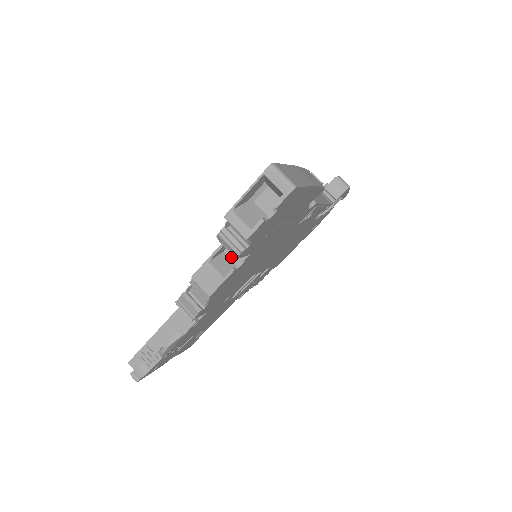
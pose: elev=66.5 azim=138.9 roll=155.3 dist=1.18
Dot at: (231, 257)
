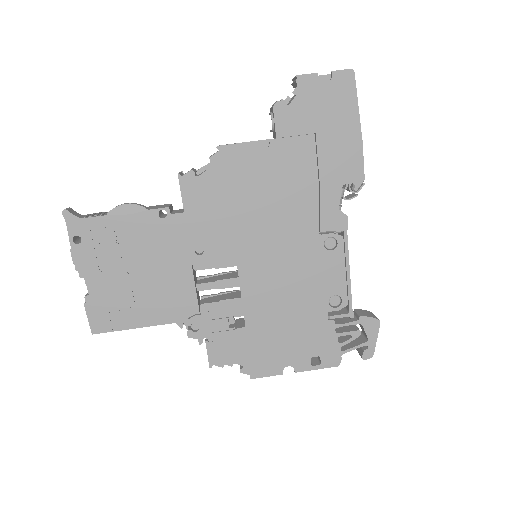
Dot at: occluded
